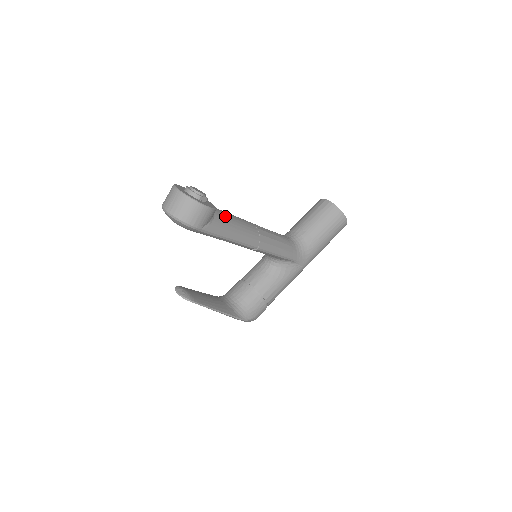
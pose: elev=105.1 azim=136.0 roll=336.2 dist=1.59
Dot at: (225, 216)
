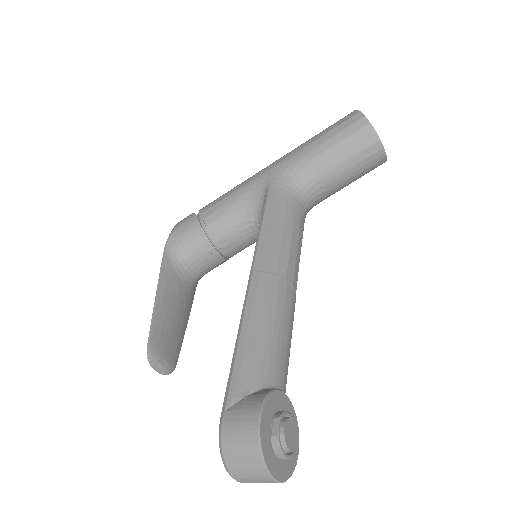
Dot at: (287, 372)
